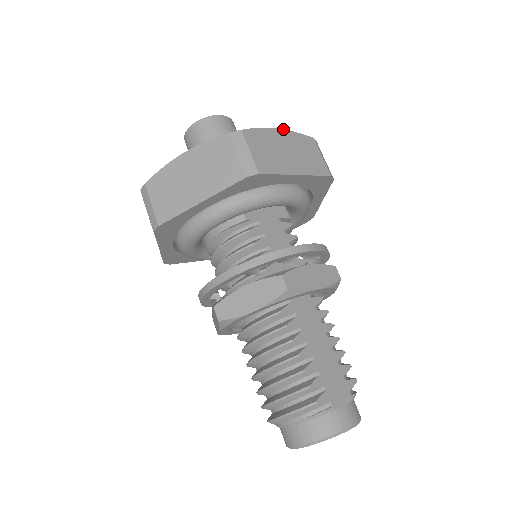
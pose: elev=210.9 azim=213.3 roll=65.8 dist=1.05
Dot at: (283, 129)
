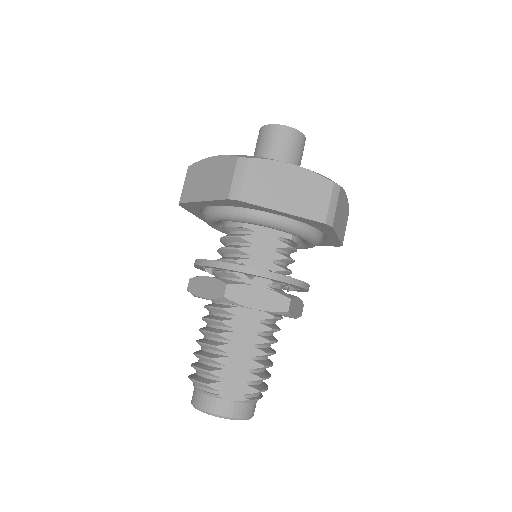
Dot at: occluded
